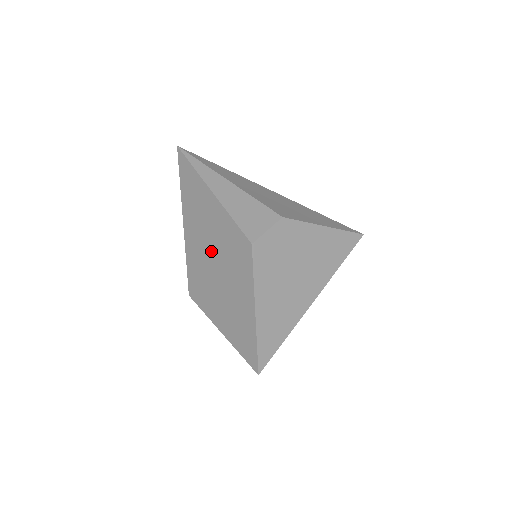
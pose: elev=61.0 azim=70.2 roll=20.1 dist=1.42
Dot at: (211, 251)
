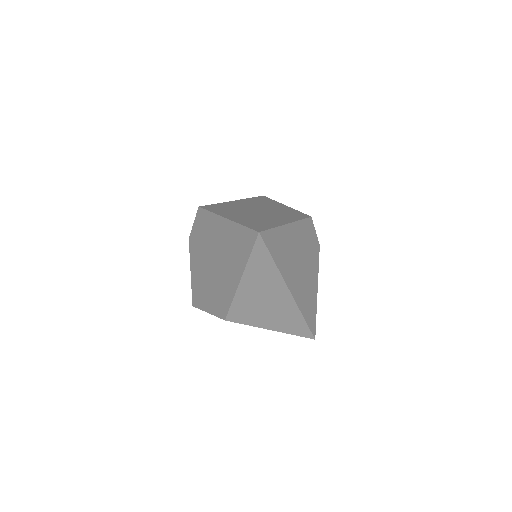
Dot at: (258, 208)
